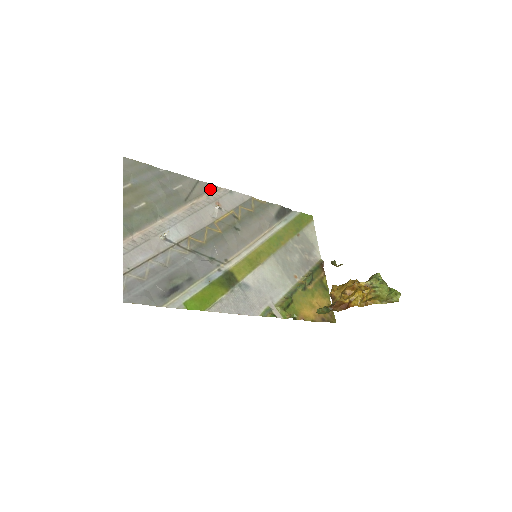
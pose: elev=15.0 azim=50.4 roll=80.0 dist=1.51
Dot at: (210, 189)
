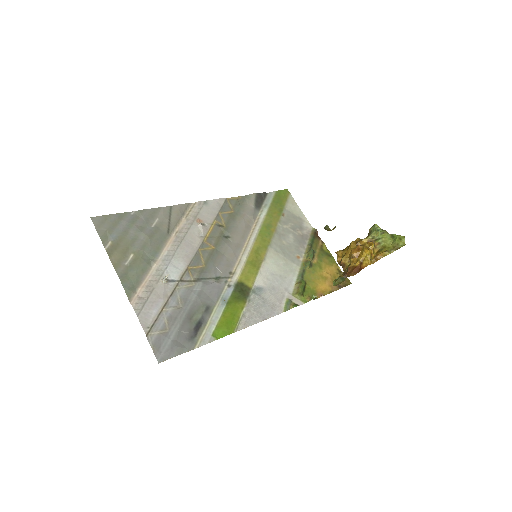
Dot at: (185, 209)
